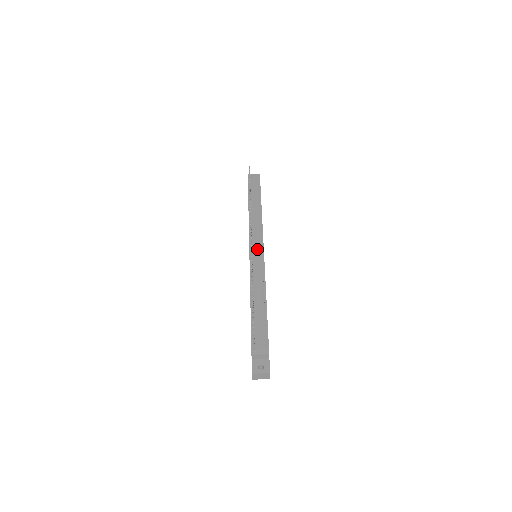
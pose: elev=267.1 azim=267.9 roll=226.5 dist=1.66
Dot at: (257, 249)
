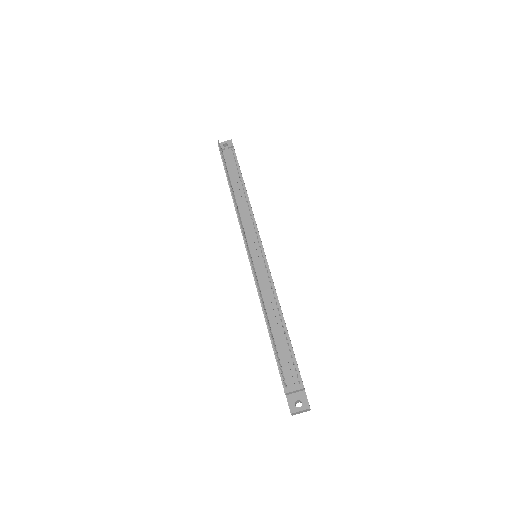
Dot at: (256, 251)
